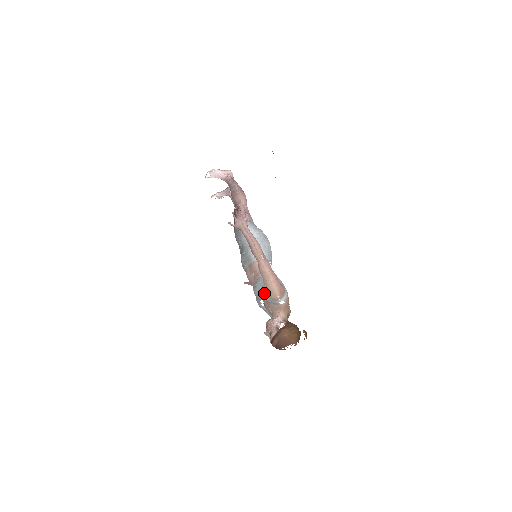
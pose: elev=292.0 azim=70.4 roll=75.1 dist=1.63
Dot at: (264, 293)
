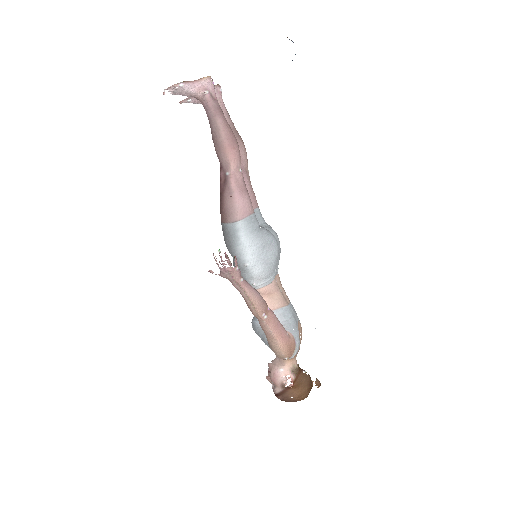
Dot at: (266, 343)
